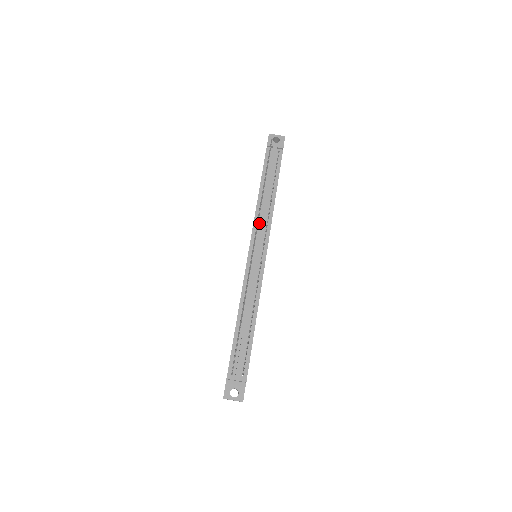
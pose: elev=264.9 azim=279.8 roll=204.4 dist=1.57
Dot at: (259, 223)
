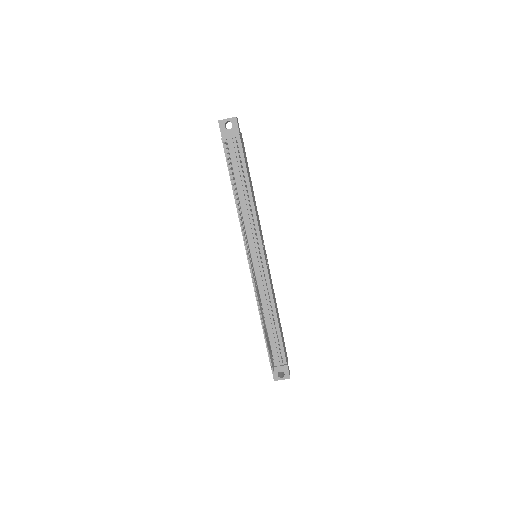
Dot at: (247, 229)
